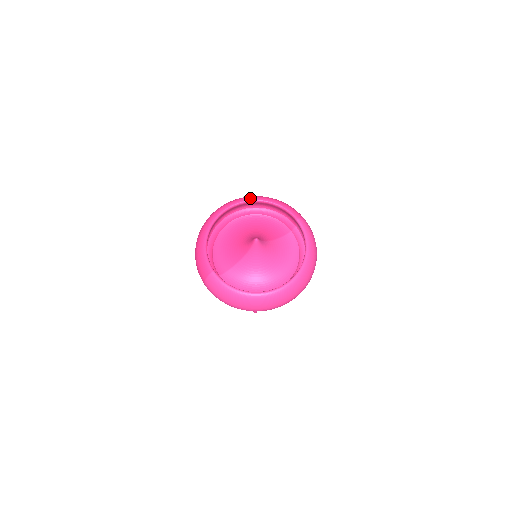
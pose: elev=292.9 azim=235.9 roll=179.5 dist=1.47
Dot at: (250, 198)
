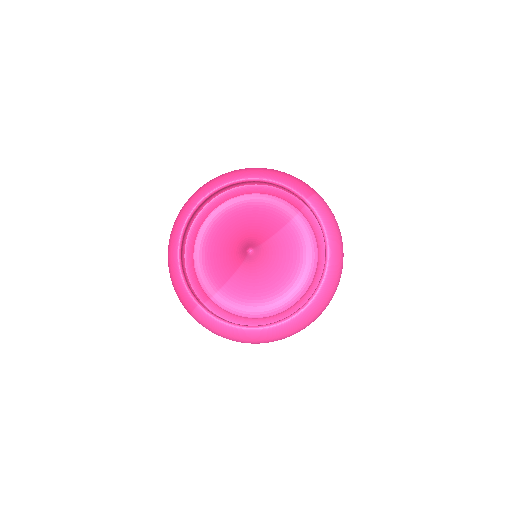
Dot at: (230, 178)
